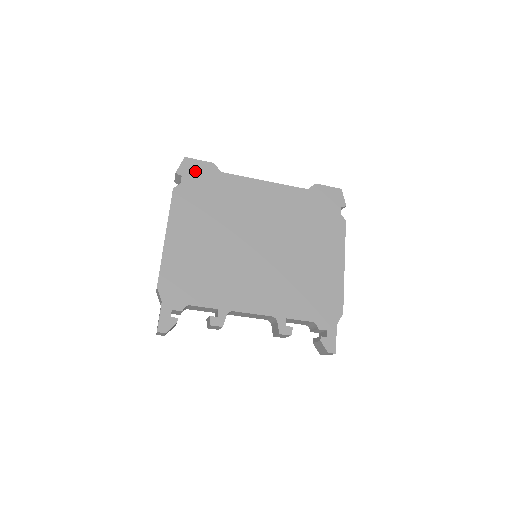
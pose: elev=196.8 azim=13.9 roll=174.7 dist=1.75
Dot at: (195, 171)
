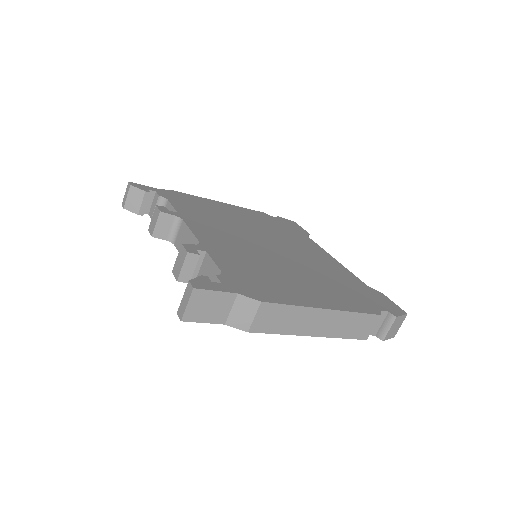
Dot at: (291, 224)
